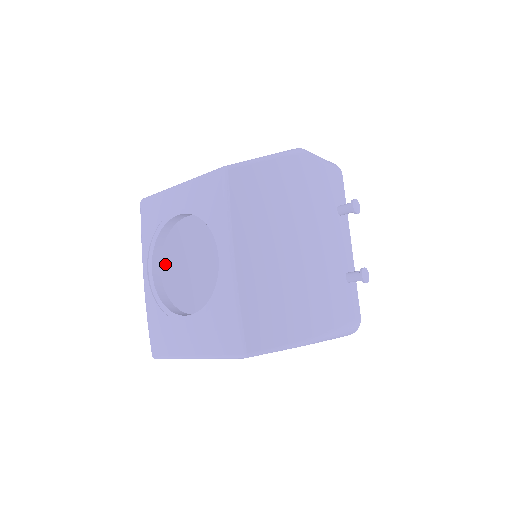
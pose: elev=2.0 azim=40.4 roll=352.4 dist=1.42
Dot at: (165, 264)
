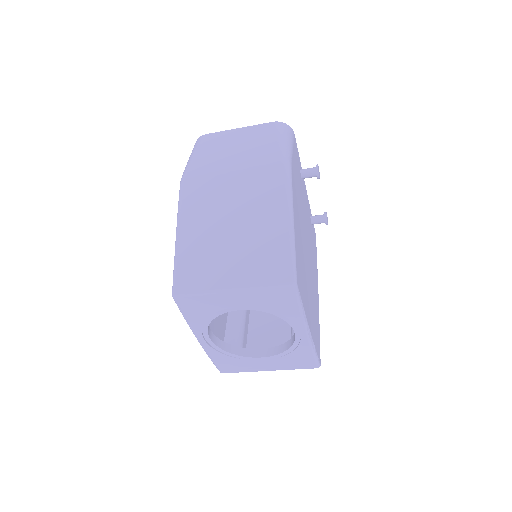
Dot at: occluded
